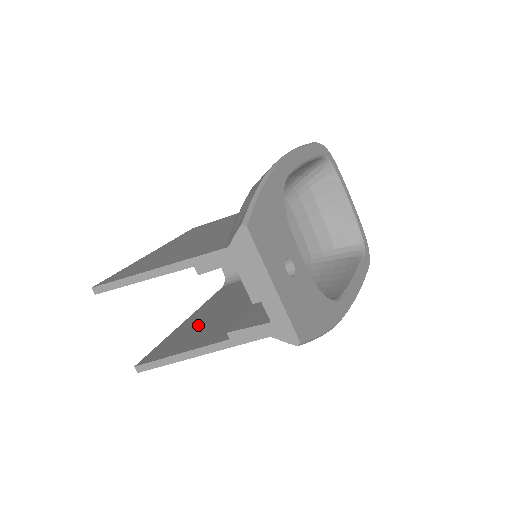
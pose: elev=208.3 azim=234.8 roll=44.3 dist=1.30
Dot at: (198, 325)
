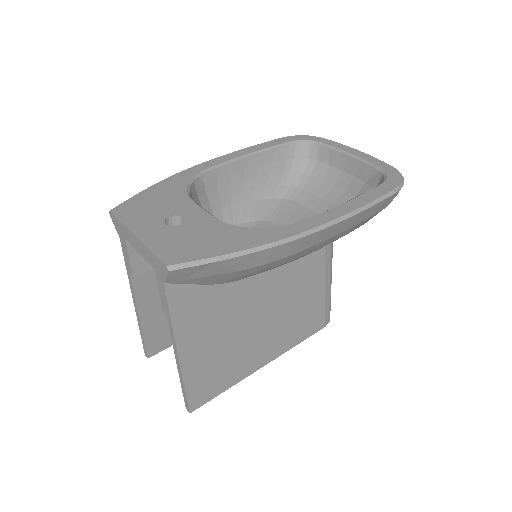
Dot at: occluded
